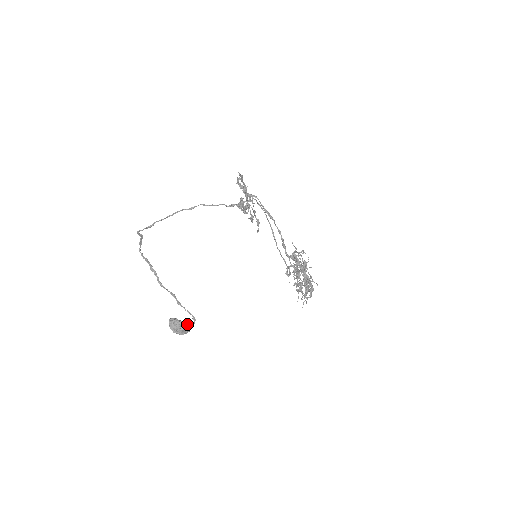
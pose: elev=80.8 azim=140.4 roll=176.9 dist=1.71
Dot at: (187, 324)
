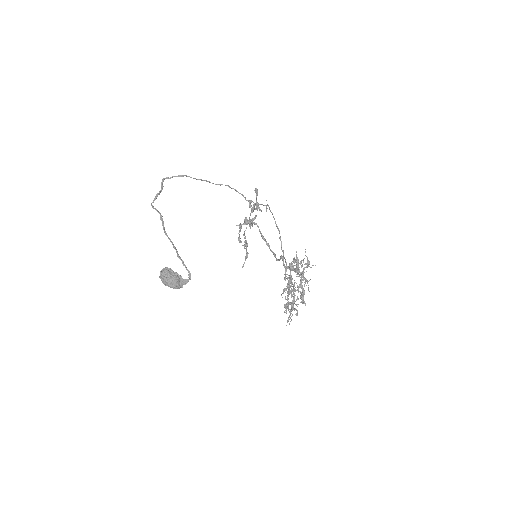
Dot at: (181, 278)
